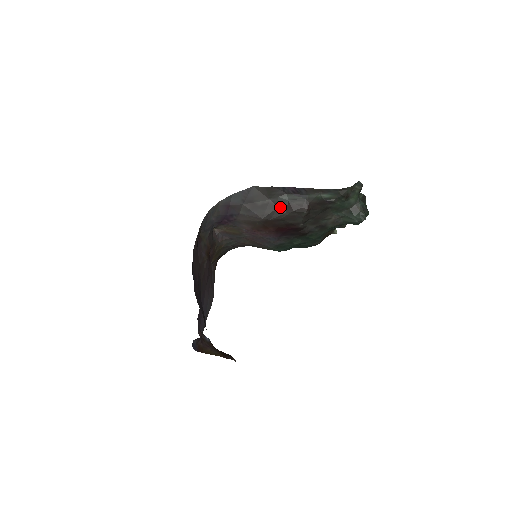
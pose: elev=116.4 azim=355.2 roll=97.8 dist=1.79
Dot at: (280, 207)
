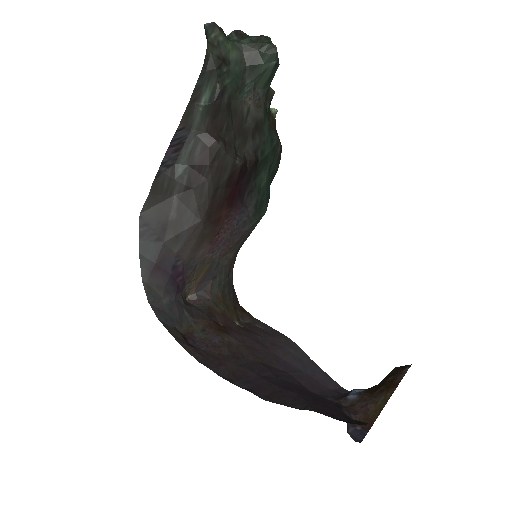
Dot at: (193, 184)
